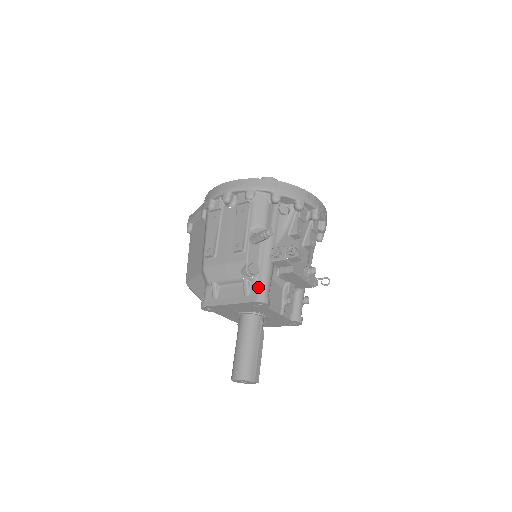
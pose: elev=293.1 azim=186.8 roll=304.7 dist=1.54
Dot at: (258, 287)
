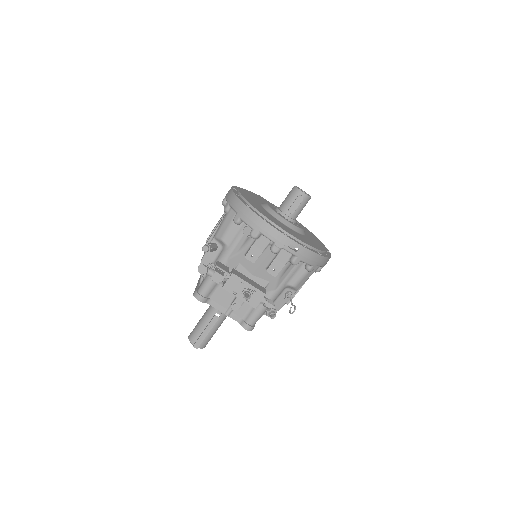
Dot at: (201, 285)
